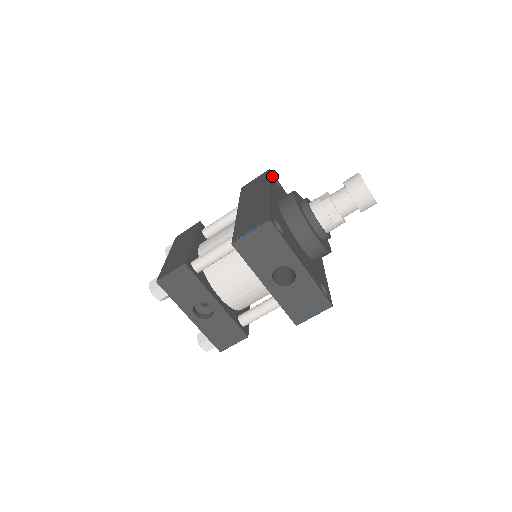
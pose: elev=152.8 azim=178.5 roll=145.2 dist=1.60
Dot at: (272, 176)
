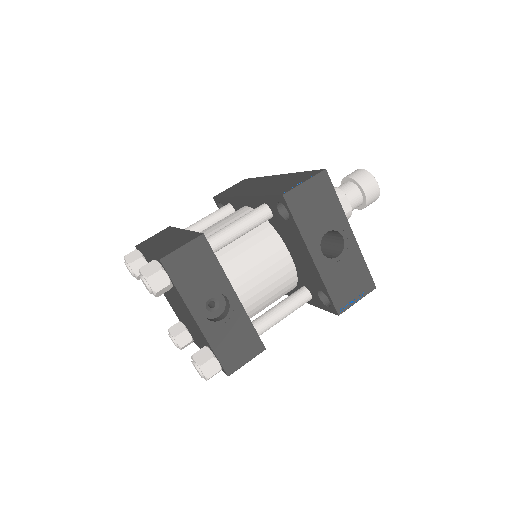
Dot at: occluded
